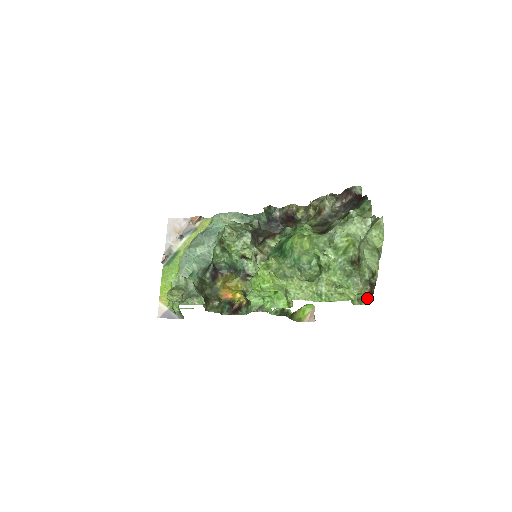
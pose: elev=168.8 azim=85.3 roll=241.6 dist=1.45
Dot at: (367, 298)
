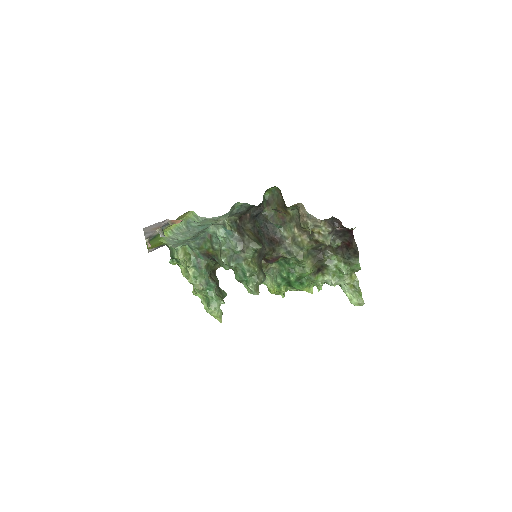
Dot at: occluded
